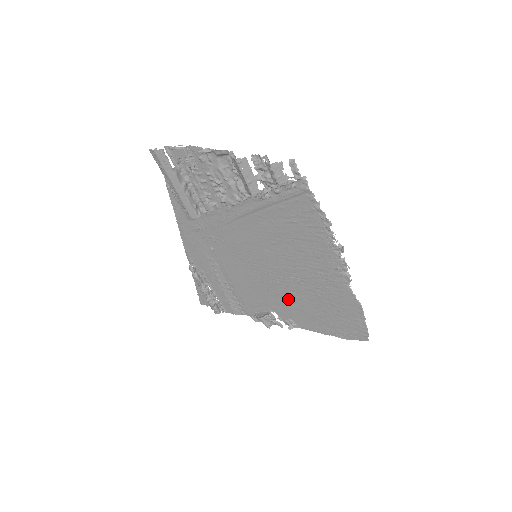
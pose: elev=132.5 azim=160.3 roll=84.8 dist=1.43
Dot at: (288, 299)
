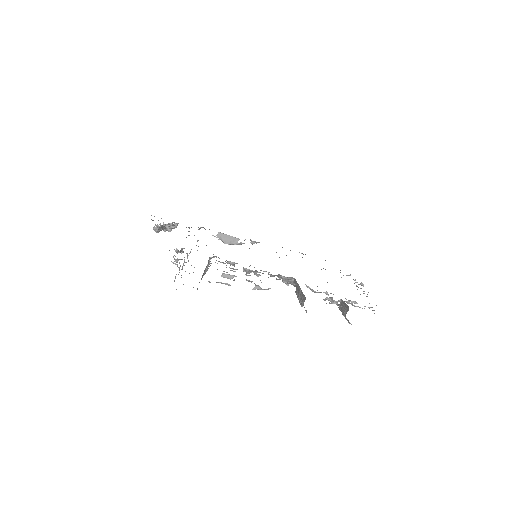
Dot at: occluded
